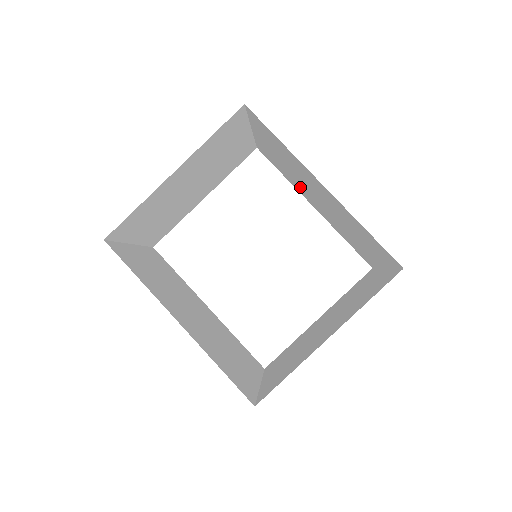
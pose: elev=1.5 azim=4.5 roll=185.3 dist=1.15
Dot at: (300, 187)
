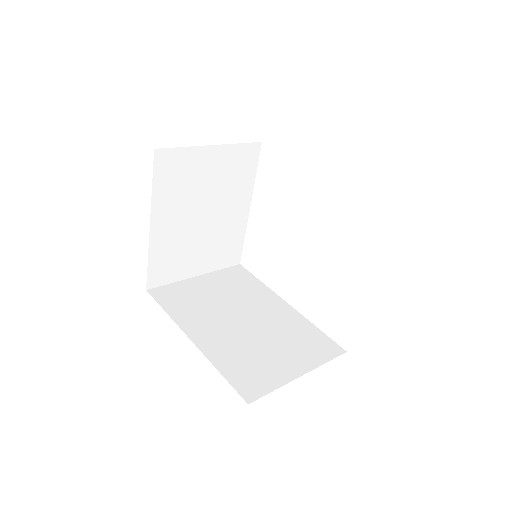
Dot at: occluded
